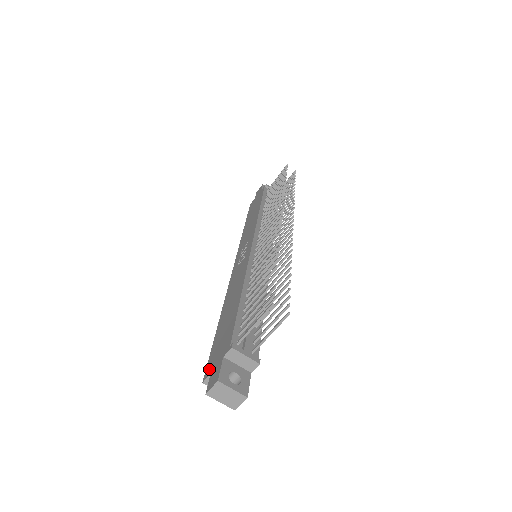
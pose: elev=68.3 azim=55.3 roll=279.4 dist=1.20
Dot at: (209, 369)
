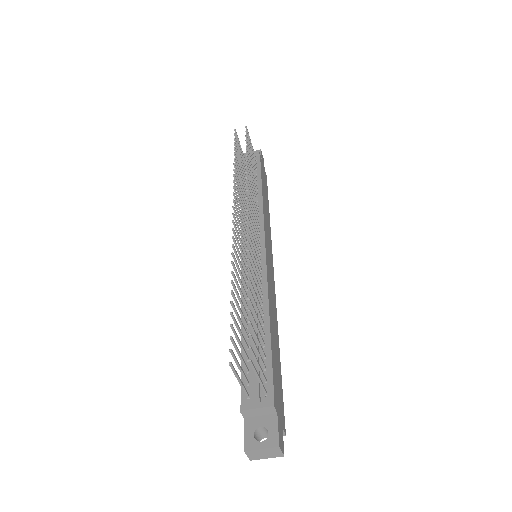
Dot at: occluded
